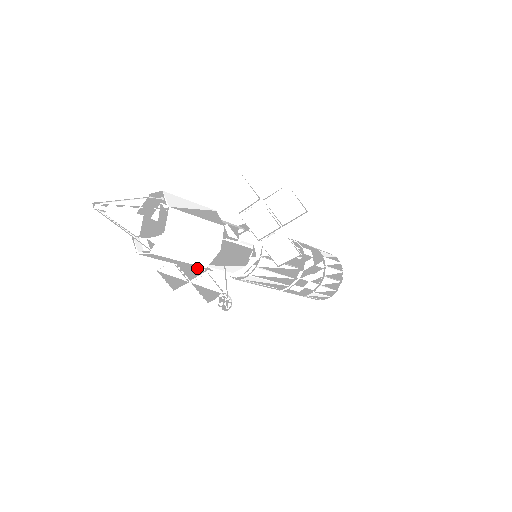
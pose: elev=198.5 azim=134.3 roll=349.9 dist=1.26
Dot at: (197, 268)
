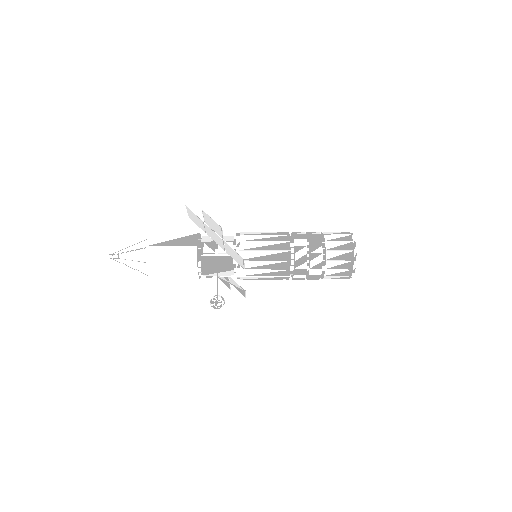
Dot at: occluded
